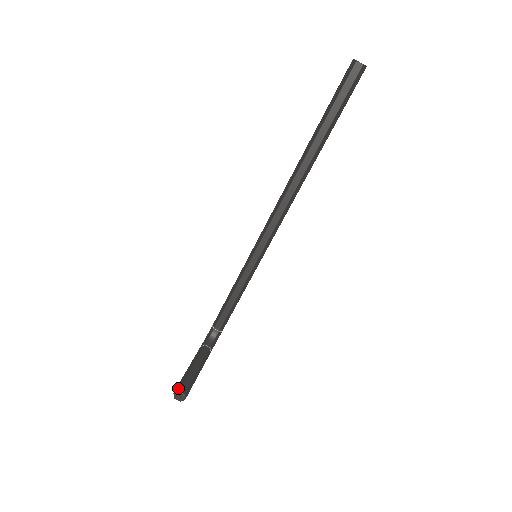
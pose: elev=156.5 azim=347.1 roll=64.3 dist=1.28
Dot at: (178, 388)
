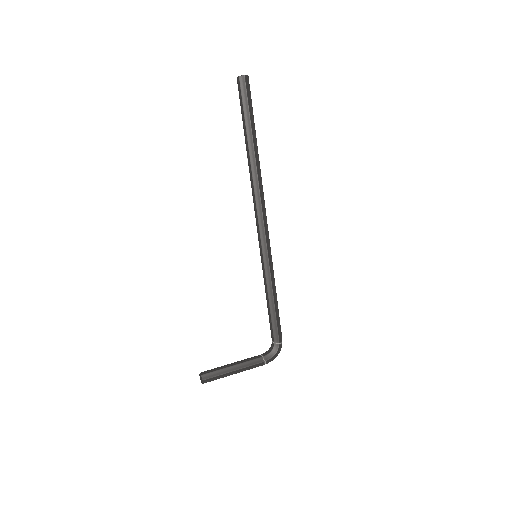
Dot at: (203, 372)
